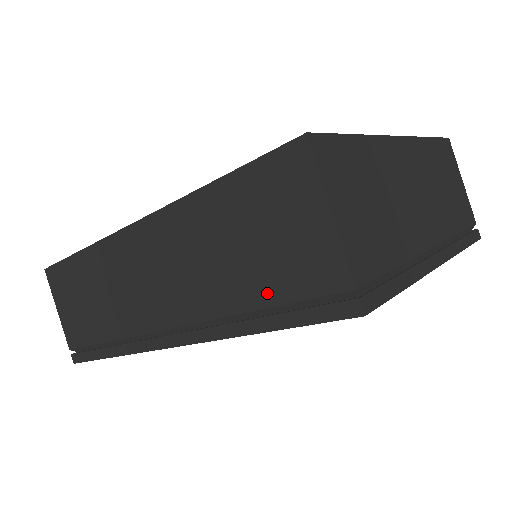
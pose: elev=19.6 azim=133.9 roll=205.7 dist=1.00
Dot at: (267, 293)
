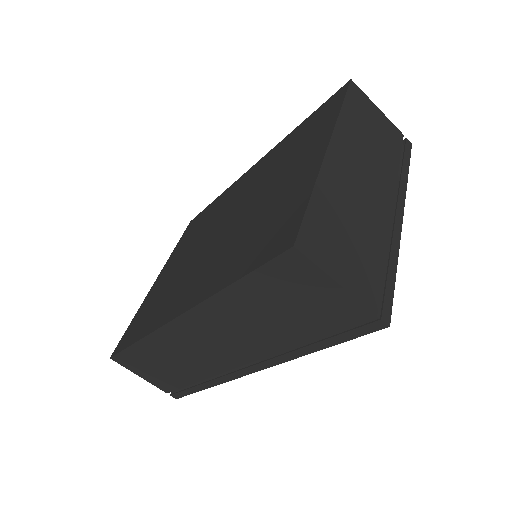
Dot at: (313, 331)
